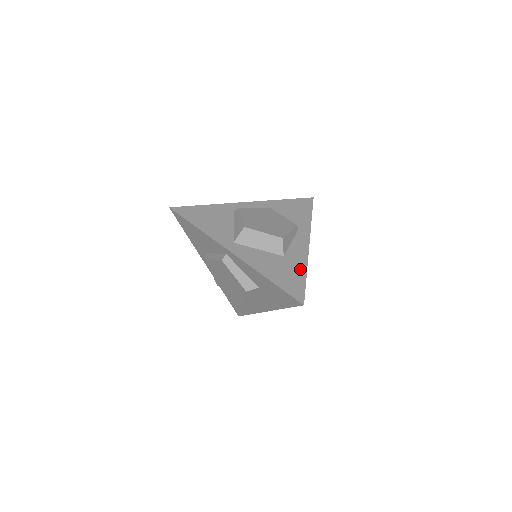
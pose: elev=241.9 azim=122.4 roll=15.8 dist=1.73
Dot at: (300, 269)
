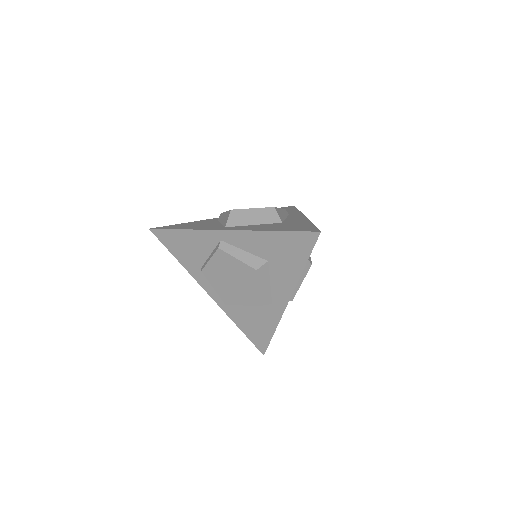
Dot at: (304, 223)
